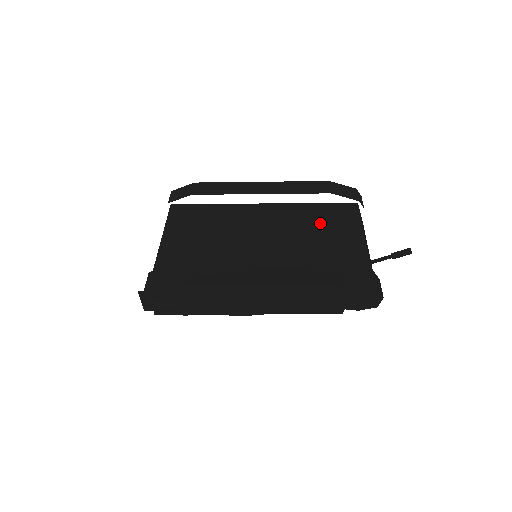
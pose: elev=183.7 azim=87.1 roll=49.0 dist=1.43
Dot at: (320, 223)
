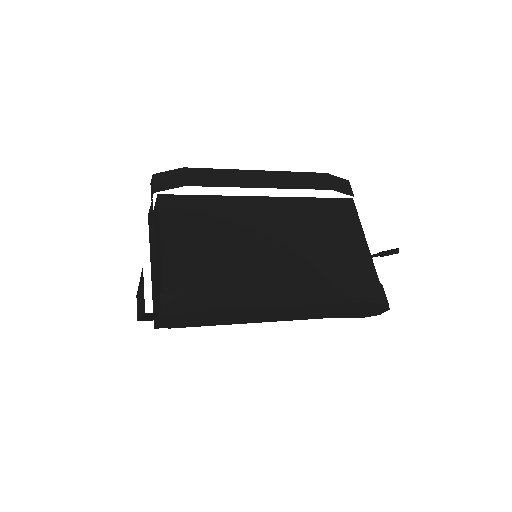
Dot at: (323, 224)
